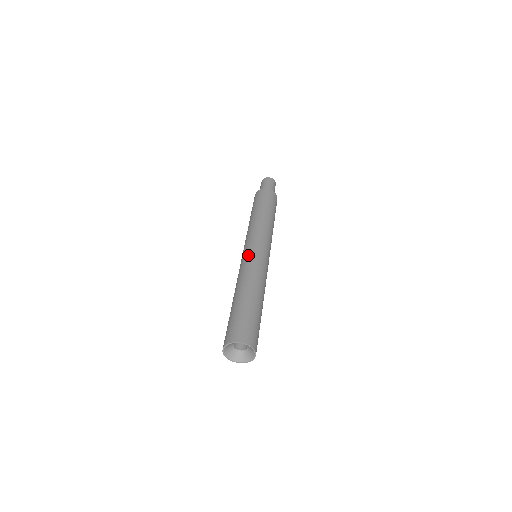
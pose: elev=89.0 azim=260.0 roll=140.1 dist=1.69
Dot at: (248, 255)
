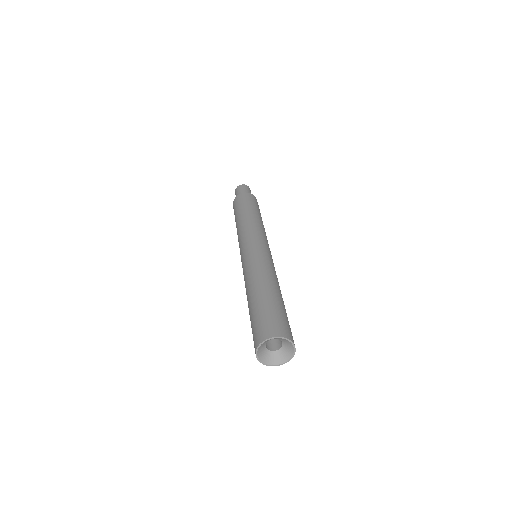
Dot at: (256, 251)
